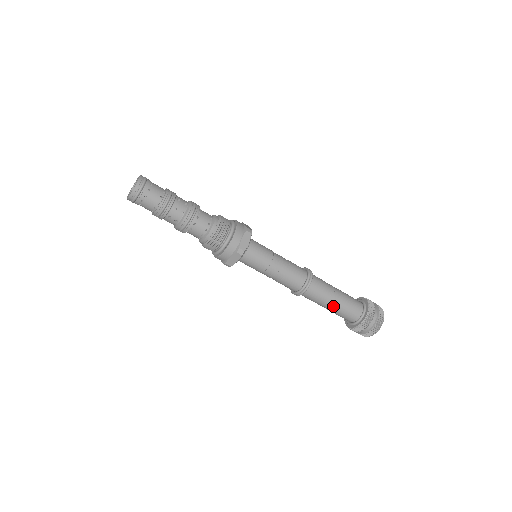
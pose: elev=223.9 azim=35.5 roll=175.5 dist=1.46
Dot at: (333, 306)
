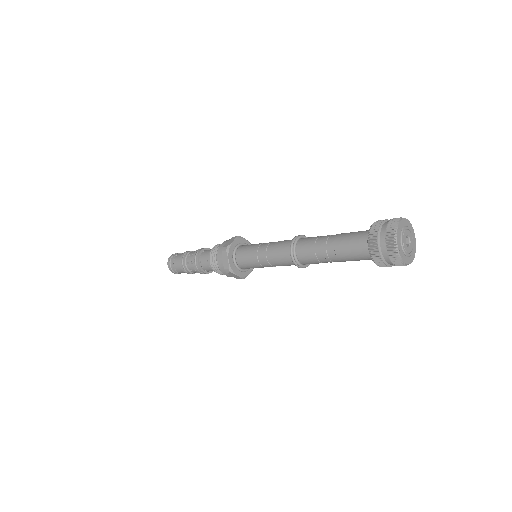
Dot at: (333, 247)
